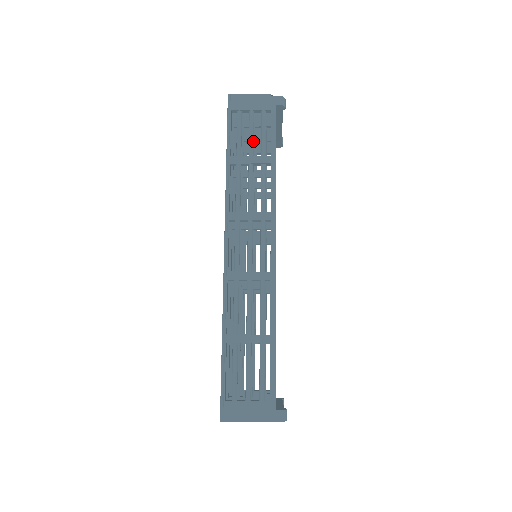
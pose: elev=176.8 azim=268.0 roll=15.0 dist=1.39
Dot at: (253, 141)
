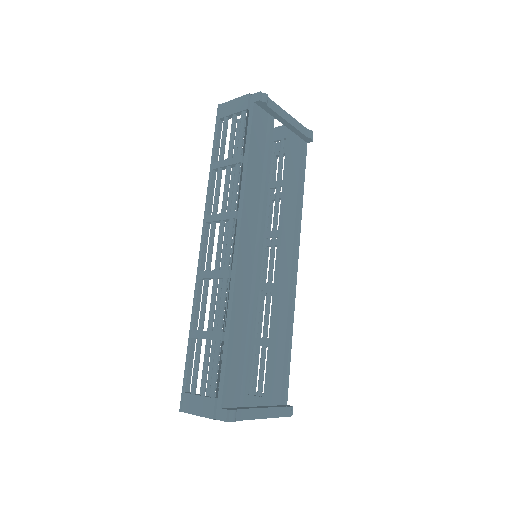
Dot at: (232, 143)
